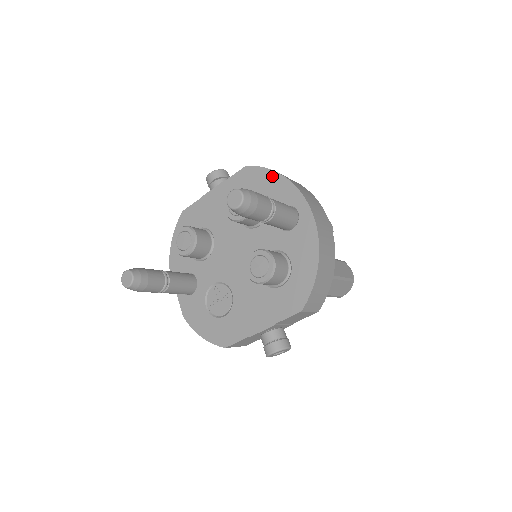
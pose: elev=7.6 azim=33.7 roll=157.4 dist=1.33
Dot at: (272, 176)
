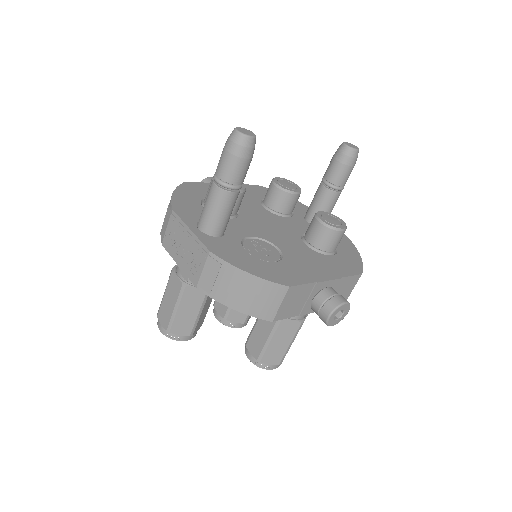
Dot at: occluded
